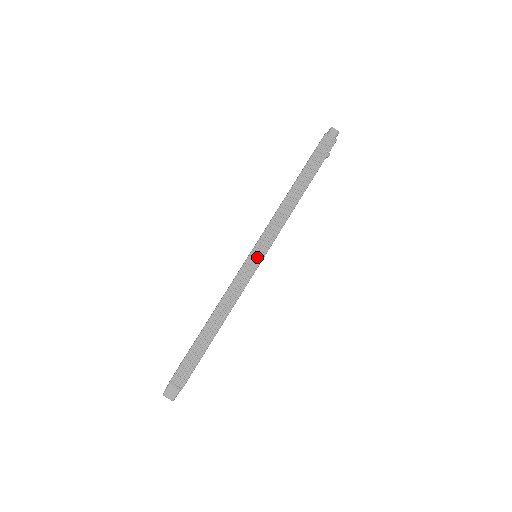
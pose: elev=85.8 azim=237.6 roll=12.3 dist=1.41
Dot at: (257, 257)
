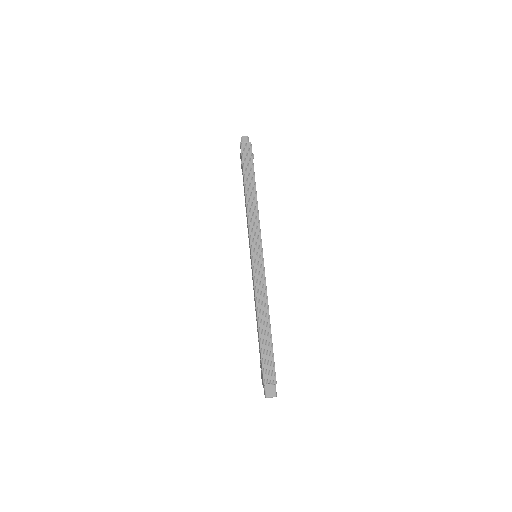
Dot at: (258, 254)
